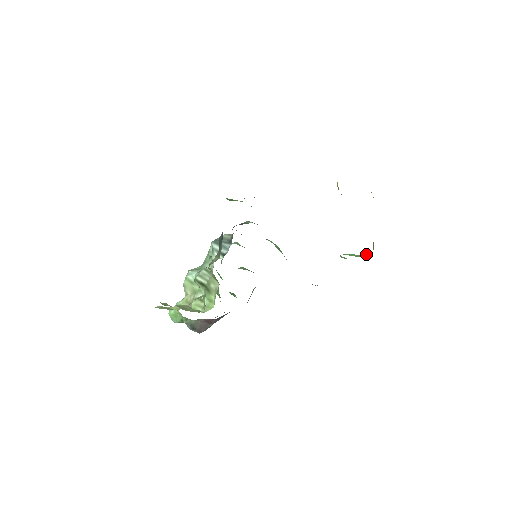
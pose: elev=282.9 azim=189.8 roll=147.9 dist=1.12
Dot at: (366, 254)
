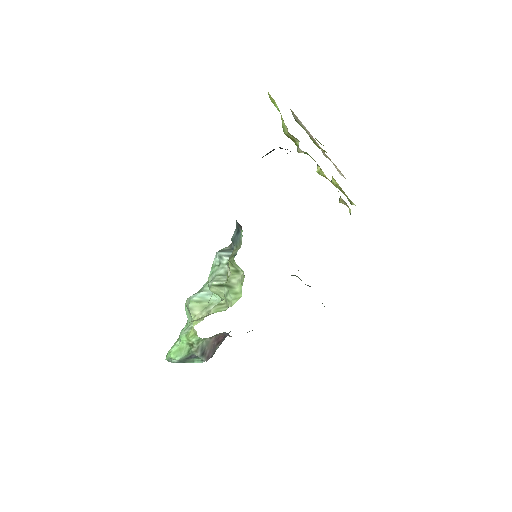
Dot at: occluded
